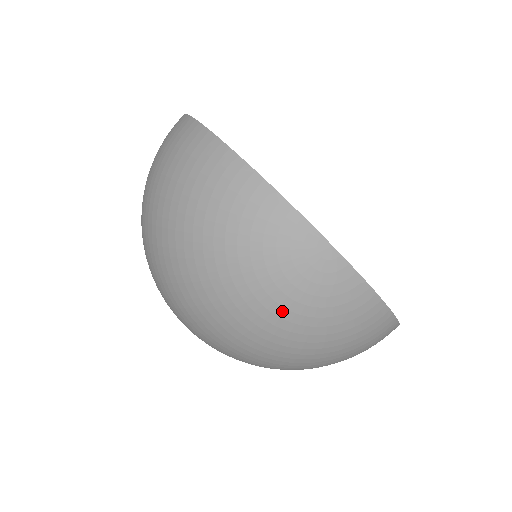
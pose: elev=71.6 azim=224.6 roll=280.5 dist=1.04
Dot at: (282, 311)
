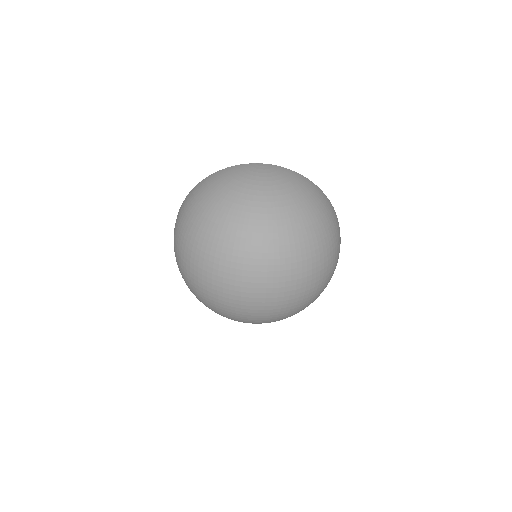
Dot at: (269, 188)
